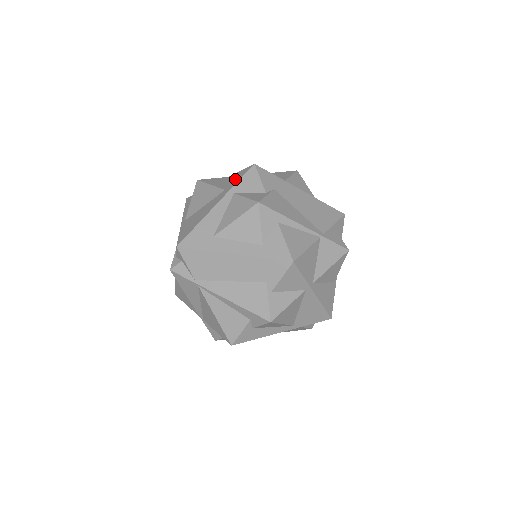
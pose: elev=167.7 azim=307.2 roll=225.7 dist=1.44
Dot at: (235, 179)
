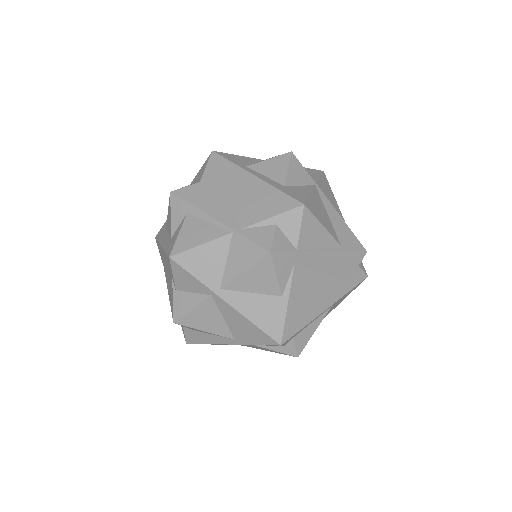
Dot at: occluded
